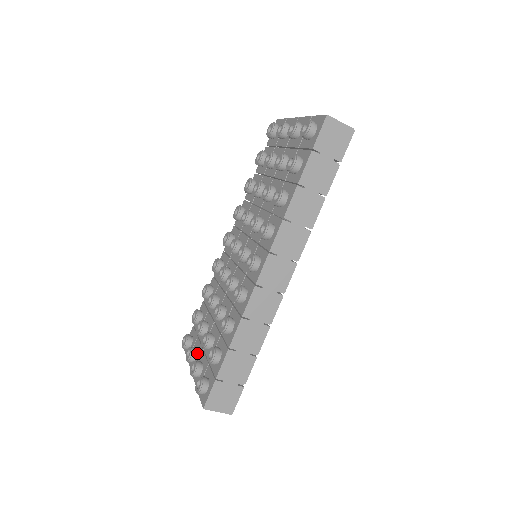
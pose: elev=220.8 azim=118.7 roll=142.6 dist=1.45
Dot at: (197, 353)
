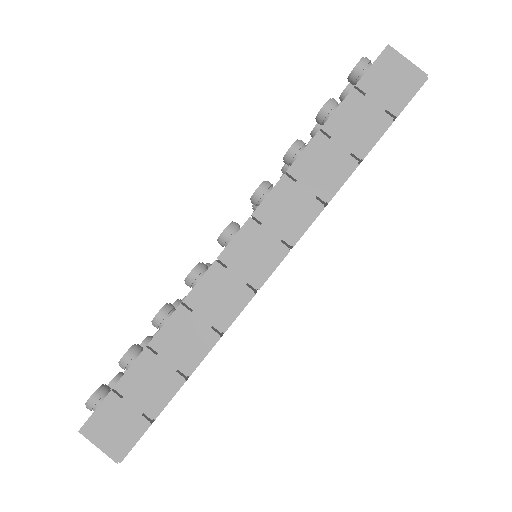
Dot at: occluded
